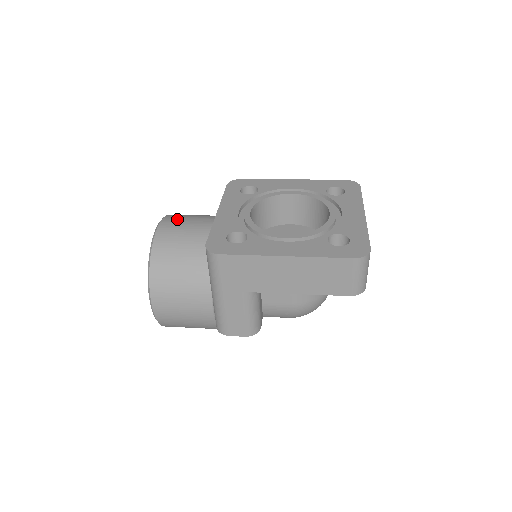
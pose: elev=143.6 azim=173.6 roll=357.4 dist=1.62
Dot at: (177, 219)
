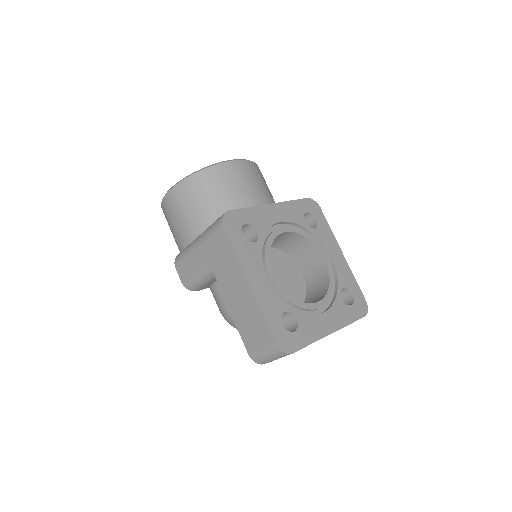
Dot at: (252, 172)
